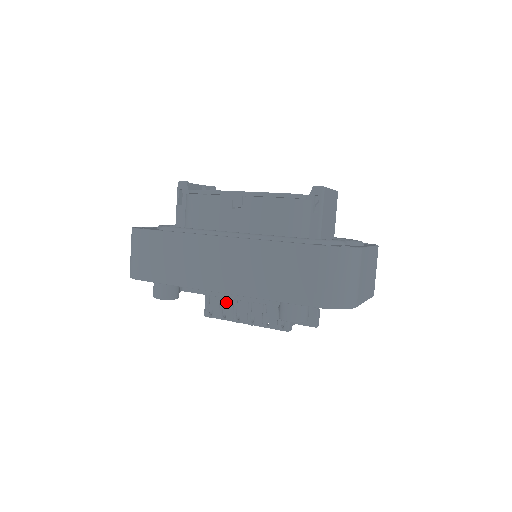
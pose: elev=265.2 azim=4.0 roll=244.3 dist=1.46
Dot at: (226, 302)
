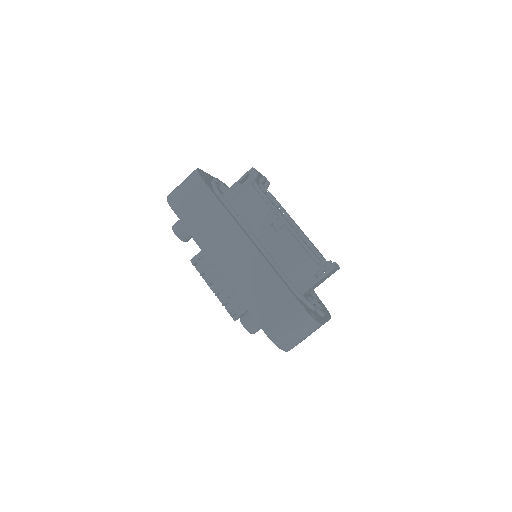
Dot at: (212, 267)
